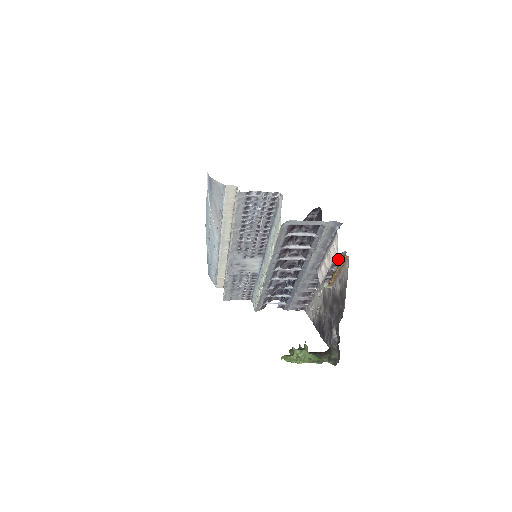
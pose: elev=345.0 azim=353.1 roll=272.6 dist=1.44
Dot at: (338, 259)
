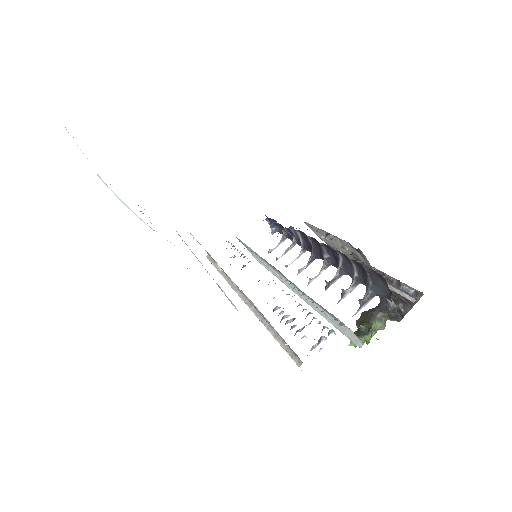
Dot at: occluded
